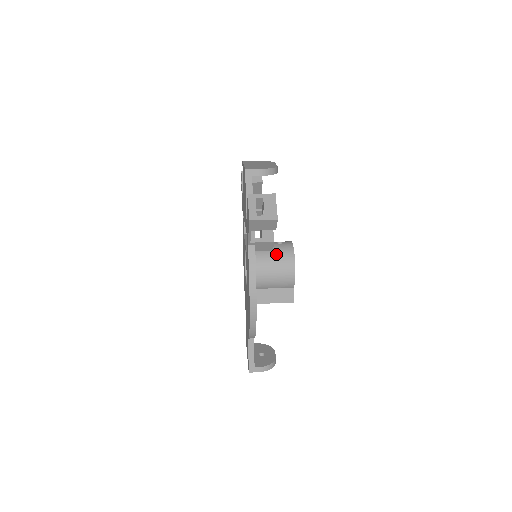
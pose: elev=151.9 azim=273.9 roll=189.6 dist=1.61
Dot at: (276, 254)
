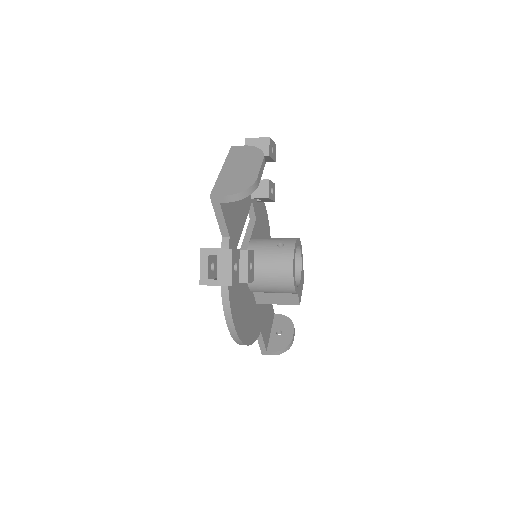
Dot at: (272, 264)
